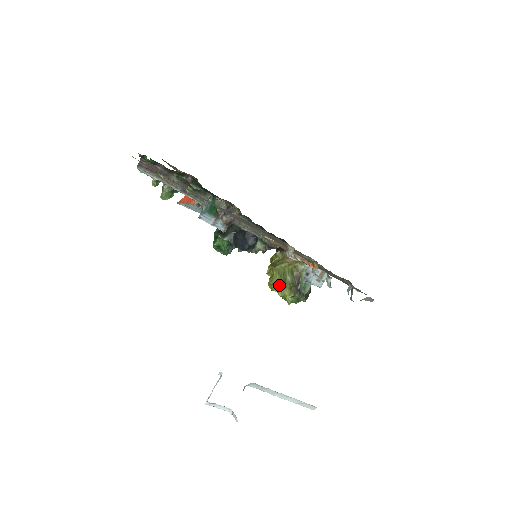
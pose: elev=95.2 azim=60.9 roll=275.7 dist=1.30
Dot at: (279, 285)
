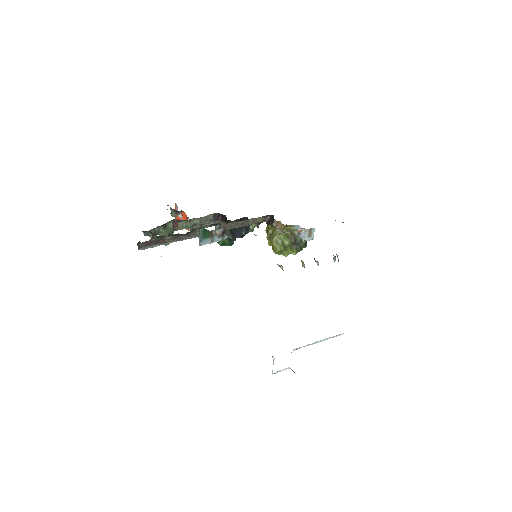
Dot at: (282, 251)
